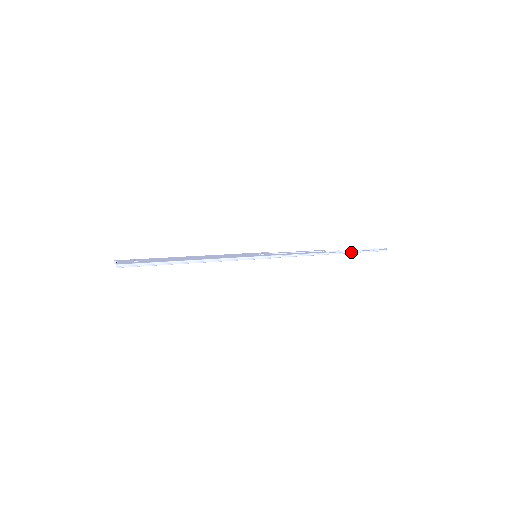
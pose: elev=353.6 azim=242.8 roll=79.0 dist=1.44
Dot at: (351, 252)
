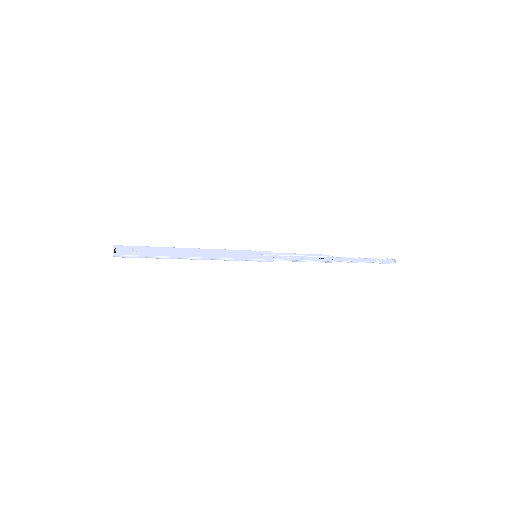
Dot at: (357, 262)
